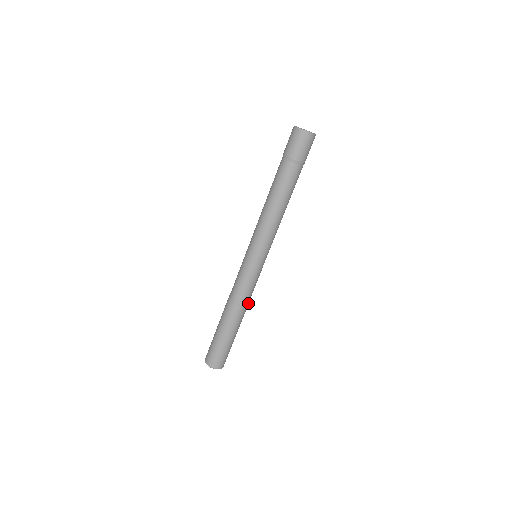
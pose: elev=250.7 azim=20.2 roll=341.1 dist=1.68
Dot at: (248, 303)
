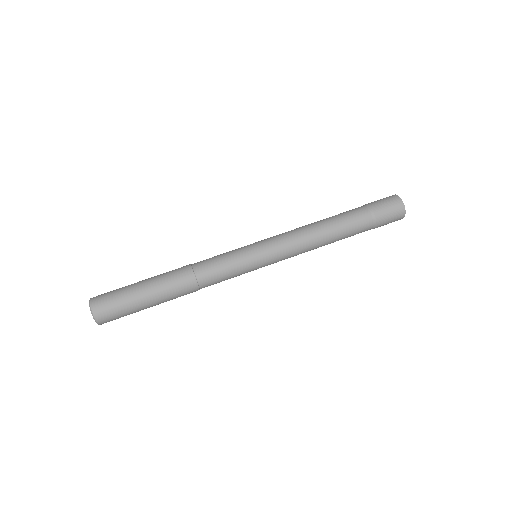
Dot at: occluded
